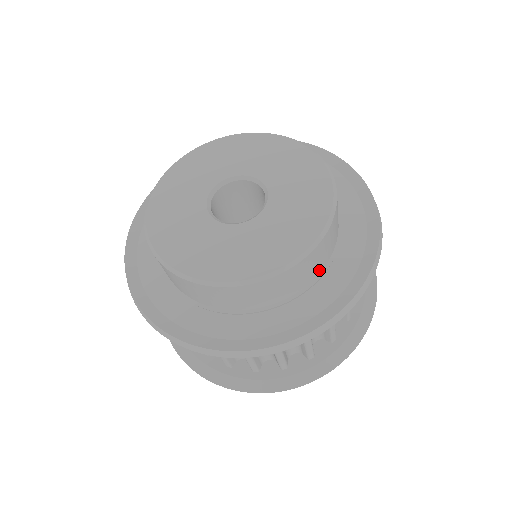
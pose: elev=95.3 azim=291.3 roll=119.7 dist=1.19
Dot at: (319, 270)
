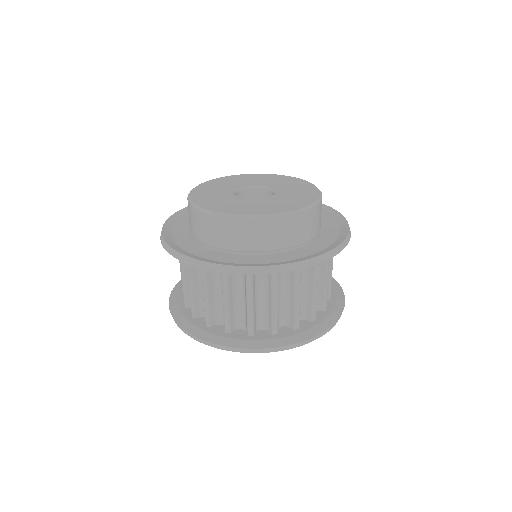
Dot at: occluded
